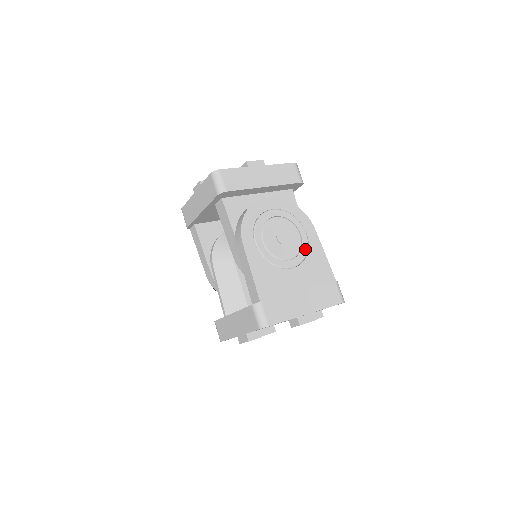
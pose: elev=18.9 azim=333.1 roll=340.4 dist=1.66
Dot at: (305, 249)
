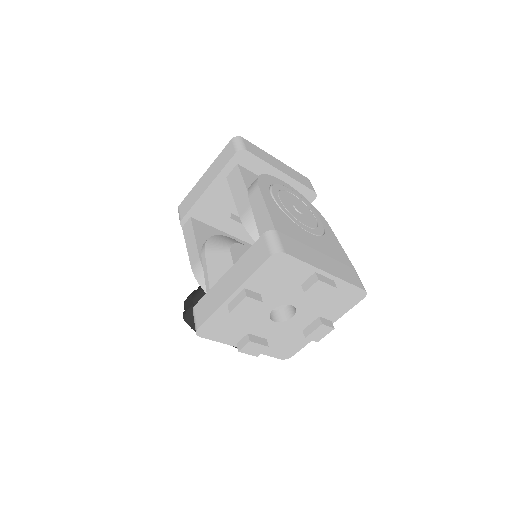
Dot at: (321, 230)
